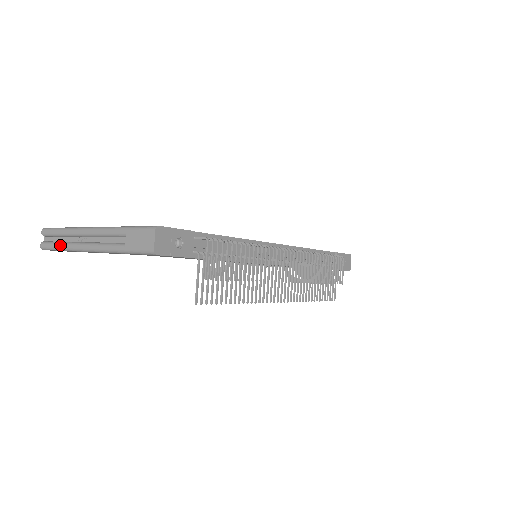
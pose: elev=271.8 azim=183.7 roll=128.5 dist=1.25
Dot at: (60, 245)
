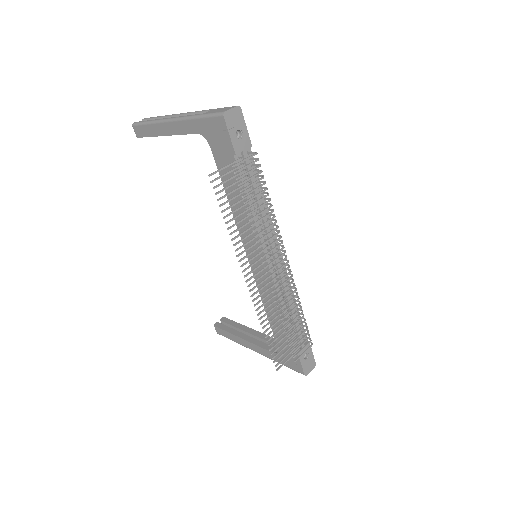
Dot at: (151, 120)
